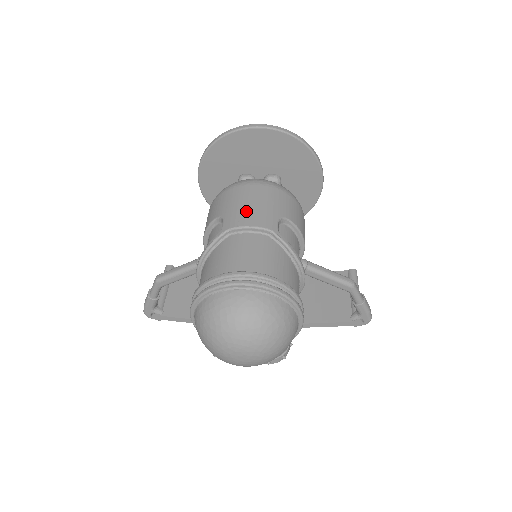
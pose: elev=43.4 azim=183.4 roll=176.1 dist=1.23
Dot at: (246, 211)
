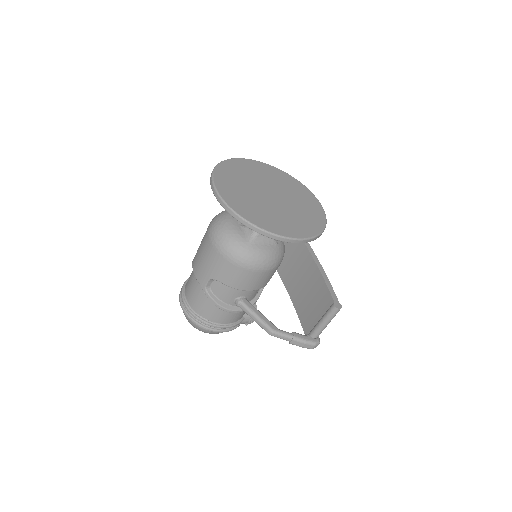
Dot at: (198, 260)
